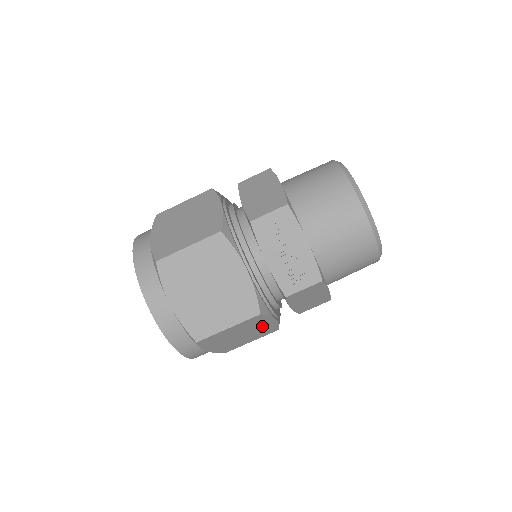
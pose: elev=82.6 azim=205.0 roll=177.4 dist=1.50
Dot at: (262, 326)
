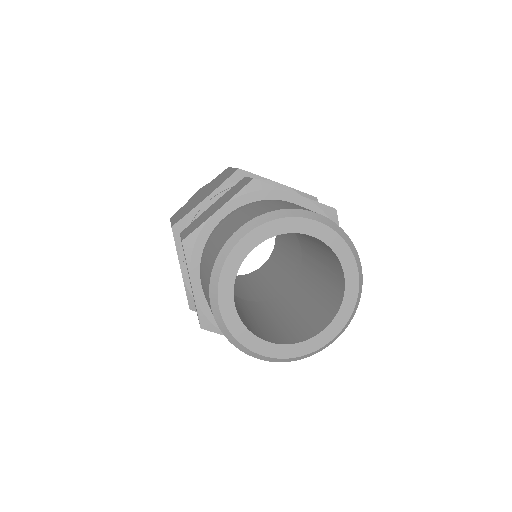
Dot at: occluded
